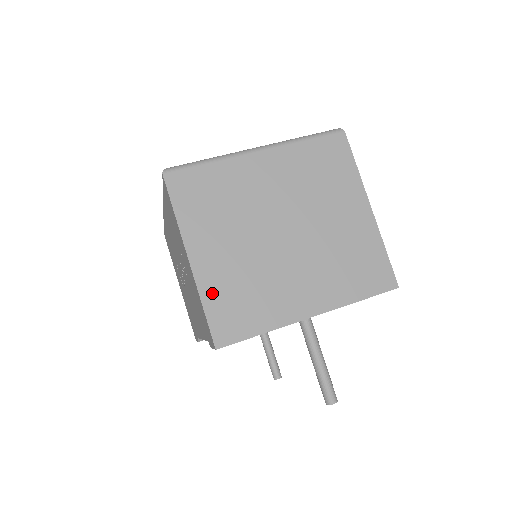
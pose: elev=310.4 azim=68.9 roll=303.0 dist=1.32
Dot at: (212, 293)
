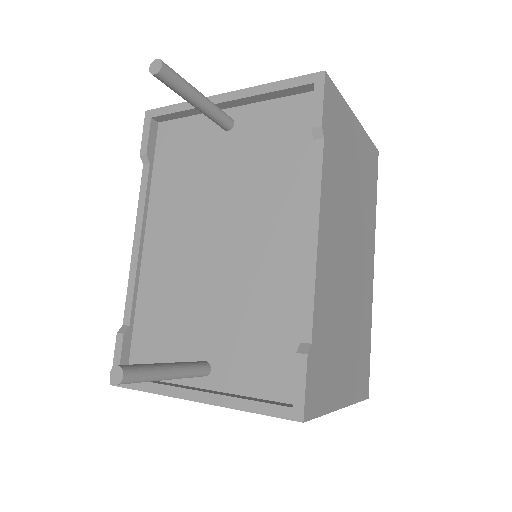
Dot at: occluded
